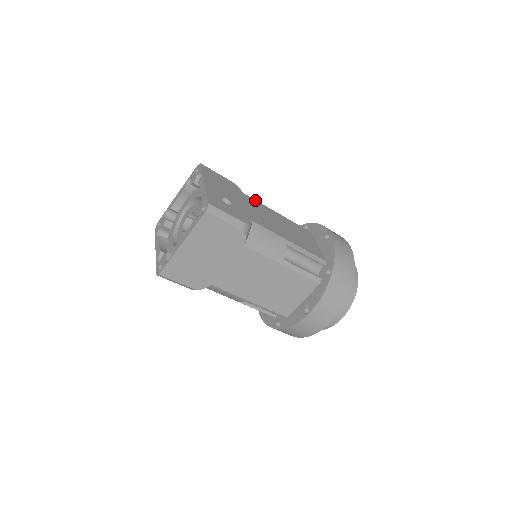
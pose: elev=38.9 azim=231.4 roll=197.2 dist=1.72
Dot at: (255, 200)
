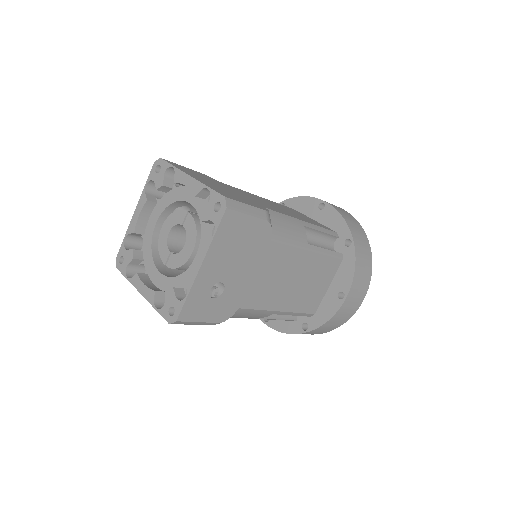
Dot at: (284, 245)
